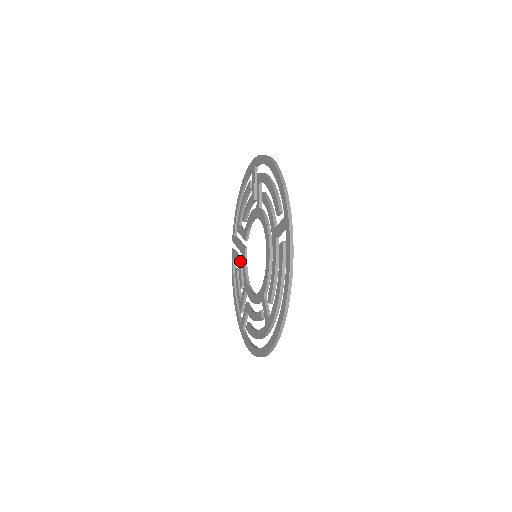
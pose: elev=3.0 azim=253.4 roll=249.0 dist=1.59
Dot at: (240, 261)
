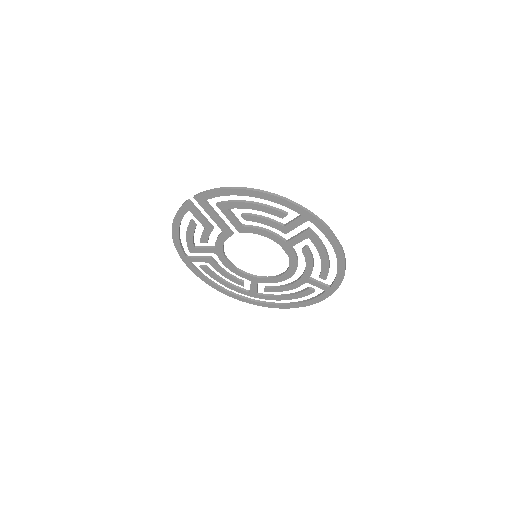
Dot at: occluded
